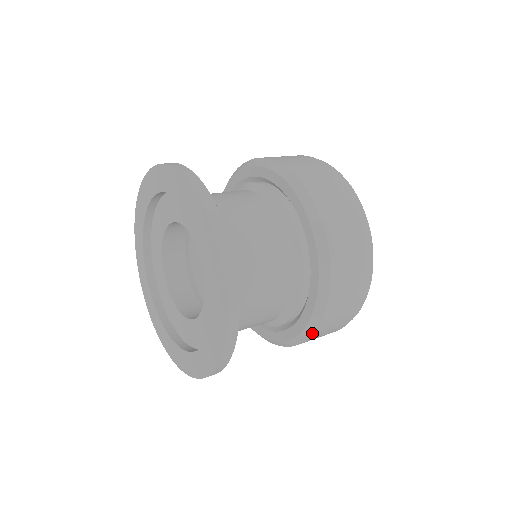
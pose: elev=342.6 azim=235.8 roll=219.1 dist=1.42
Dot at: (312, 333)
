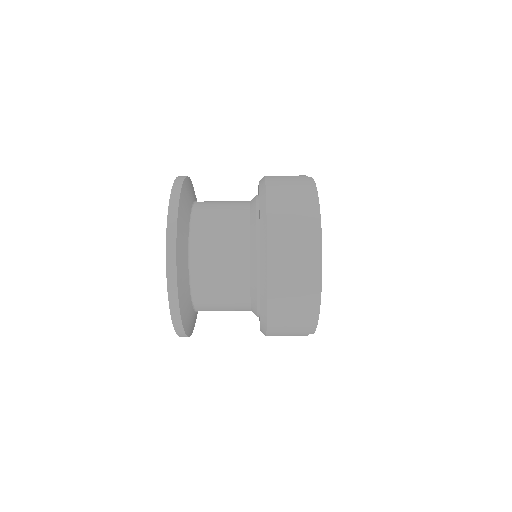
Dot at: occluded
